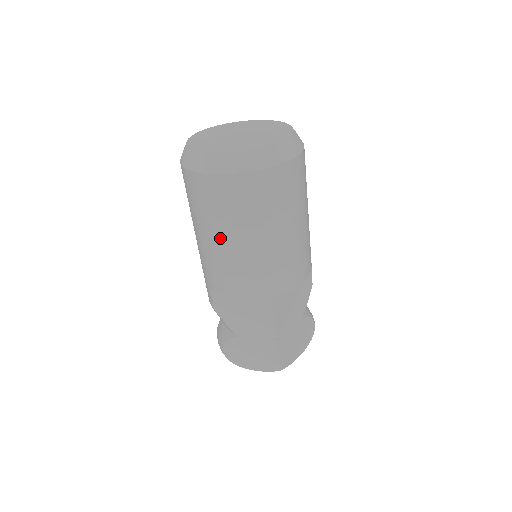
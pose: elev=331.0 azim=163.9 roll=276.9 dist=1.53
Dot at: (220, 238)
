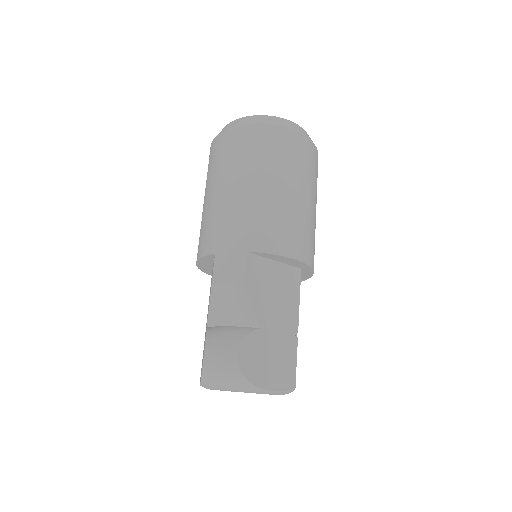
Dot at: (286, 186)
